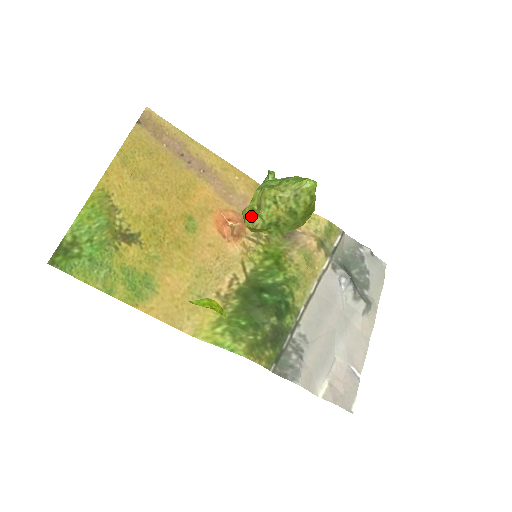
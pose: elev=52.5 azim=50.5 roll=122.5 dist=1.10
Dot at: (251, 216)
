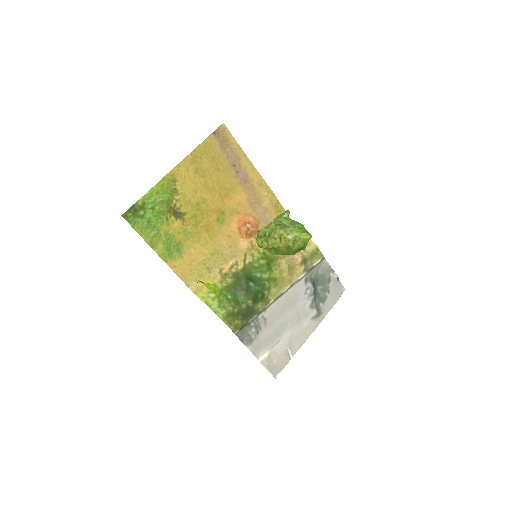
Dot at: (262, 238)
